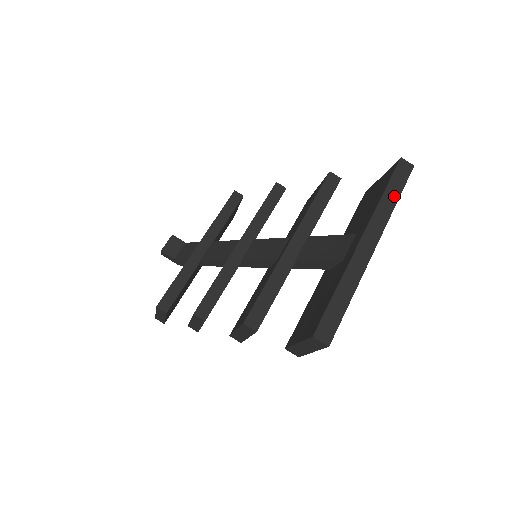
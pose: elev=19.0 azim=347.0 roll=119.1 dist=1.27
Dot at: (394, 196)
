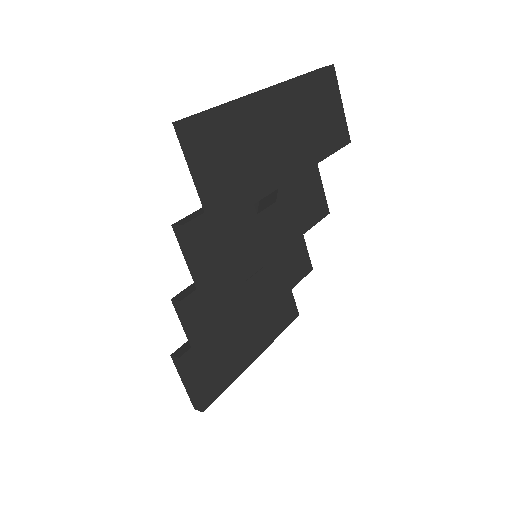
Dot at: occluded
